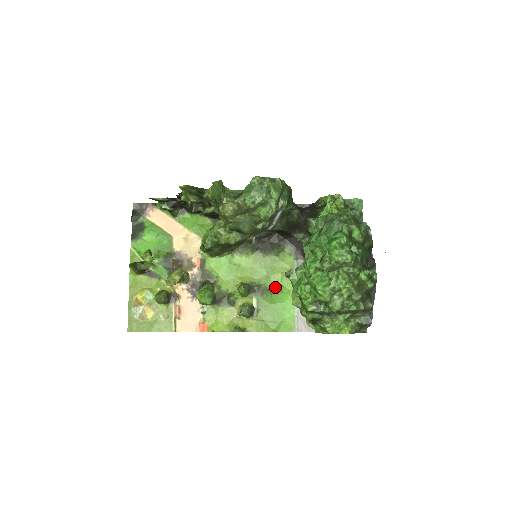
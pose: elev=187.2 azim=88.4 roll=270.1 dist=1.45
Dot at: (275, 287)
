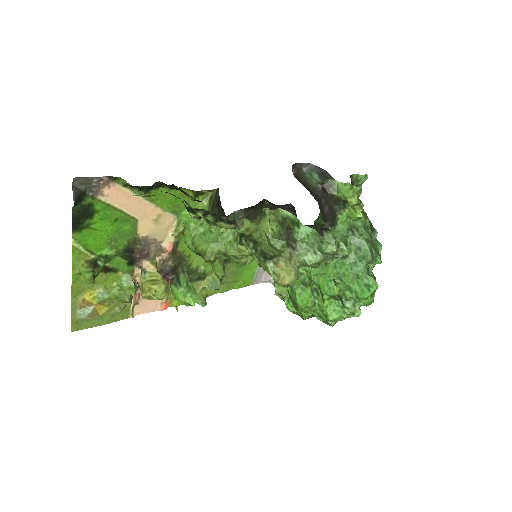
Dot at: occluded
